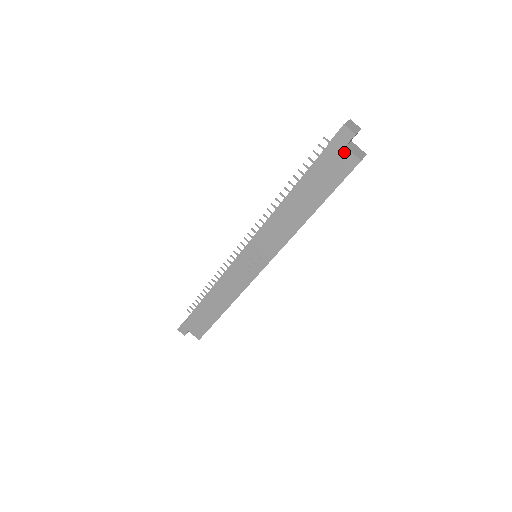
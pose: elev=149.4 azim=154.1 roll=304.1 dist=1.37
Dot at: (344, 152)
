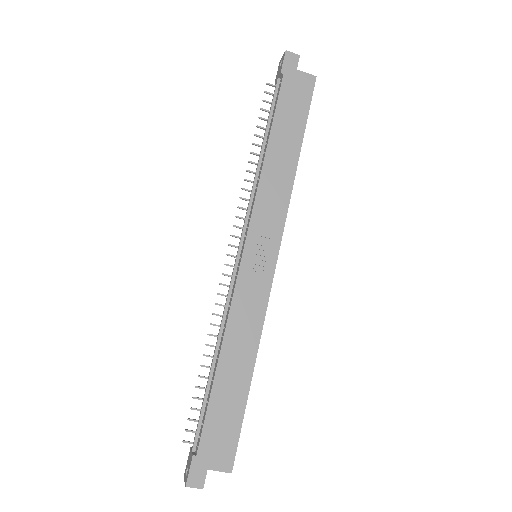
Dot at: (298, 75)
